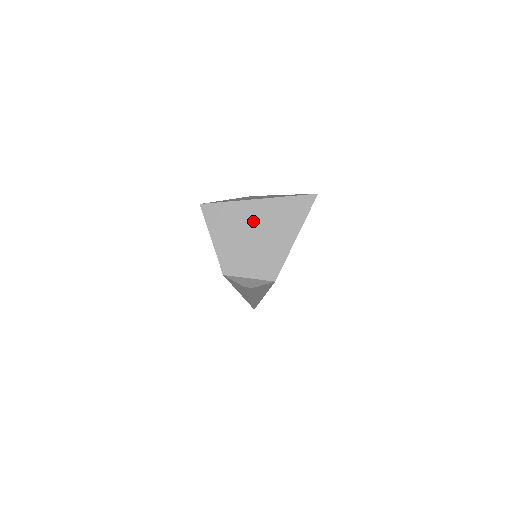
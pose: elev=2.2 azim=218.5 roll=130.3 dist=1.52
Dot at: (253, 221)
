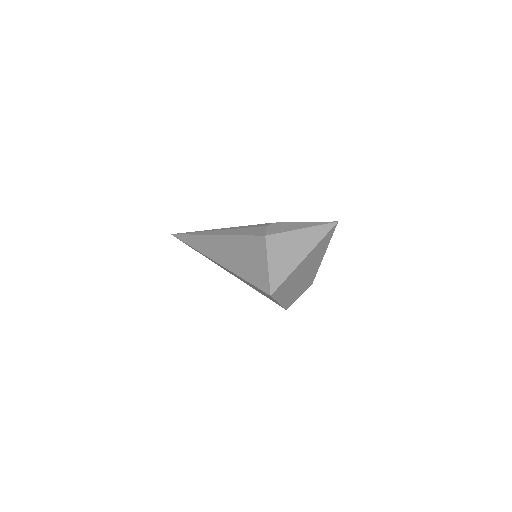
Dot at: (303, 271)
